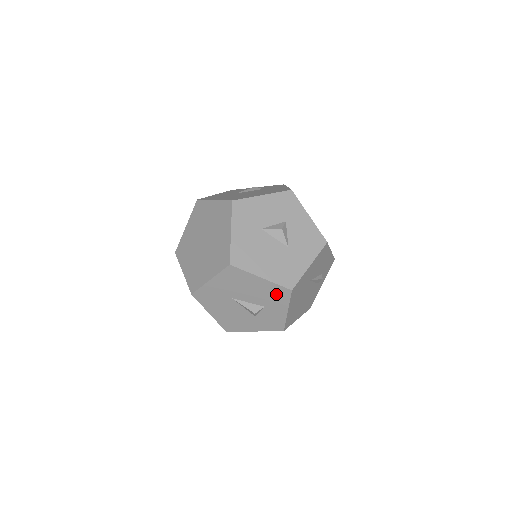
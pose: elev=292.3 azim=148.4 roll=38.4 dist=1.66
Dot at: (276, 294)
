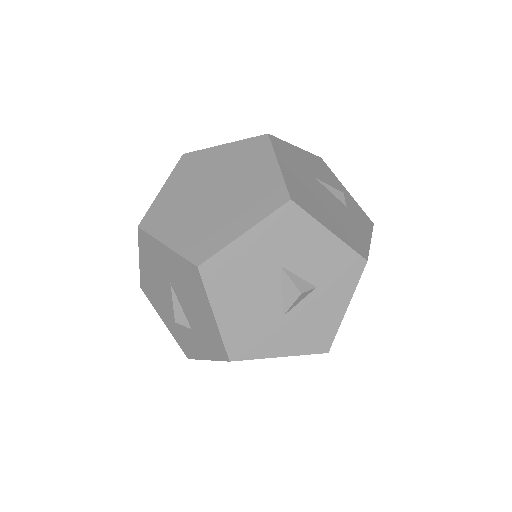
Dot at: (212, 341)
